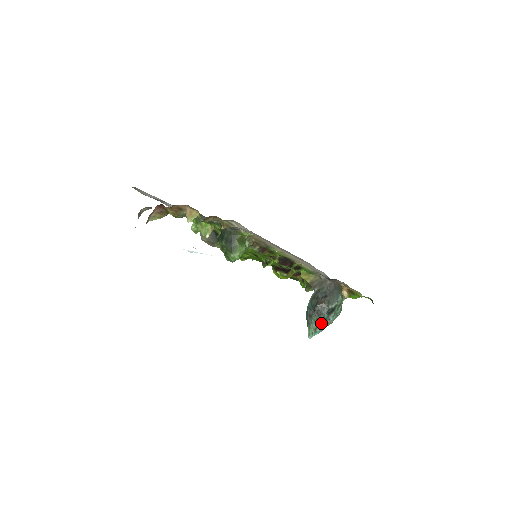
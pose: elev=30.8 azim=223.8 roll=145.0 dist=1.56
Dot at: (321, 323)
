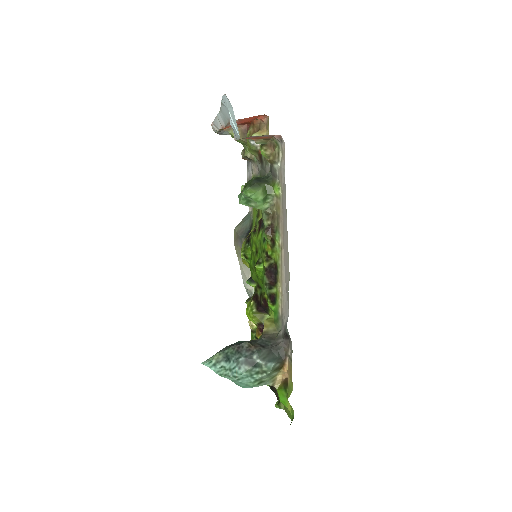
Dot at: (229, 362)
